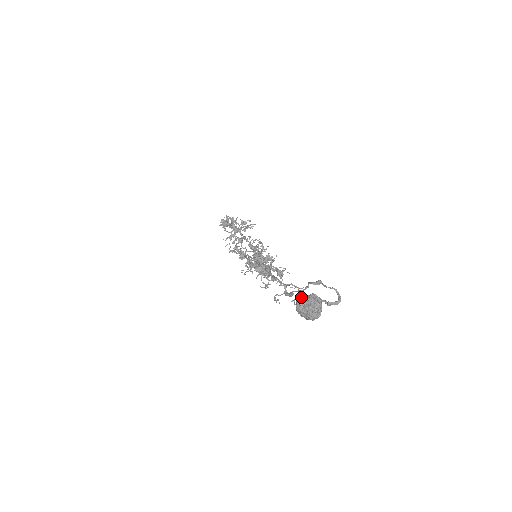
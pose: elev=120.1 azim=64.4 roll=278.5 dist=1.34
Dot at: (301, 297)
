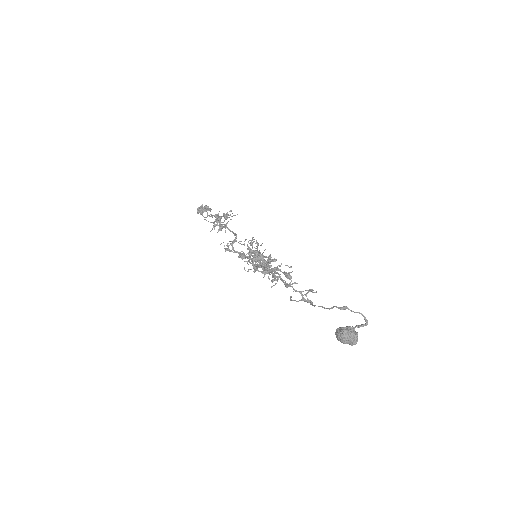
Dot at: (341, 332)
